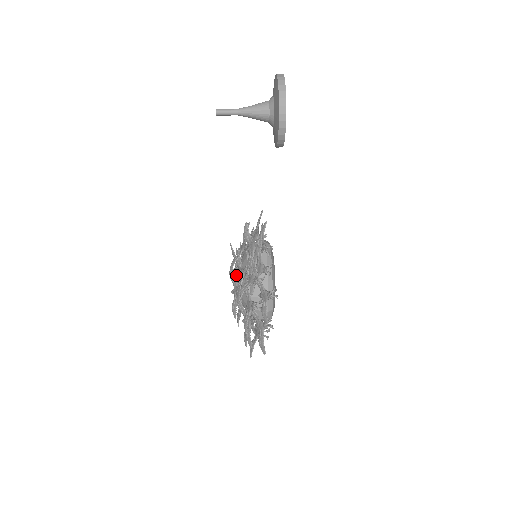
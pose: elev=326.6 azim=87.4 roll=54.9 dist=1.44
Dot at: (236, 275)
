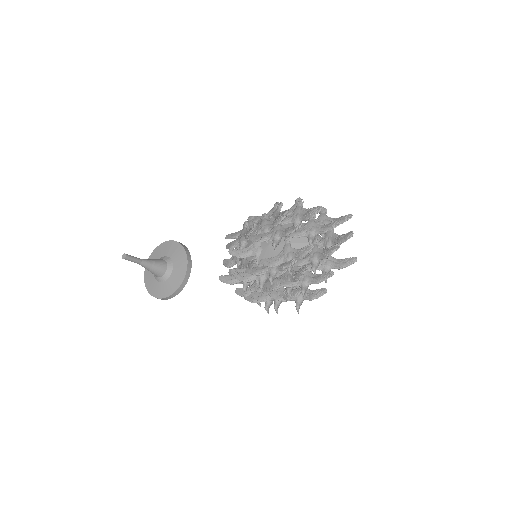
Dot at: (259, 272)
